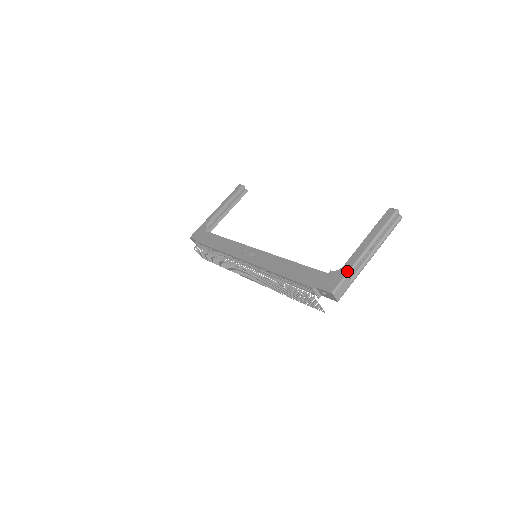
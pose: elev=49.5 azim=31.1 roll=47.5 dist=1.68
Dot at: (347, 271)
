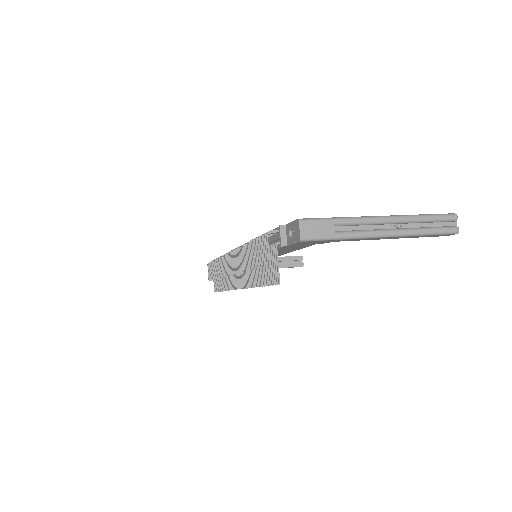
Dot at: (338, 217)
